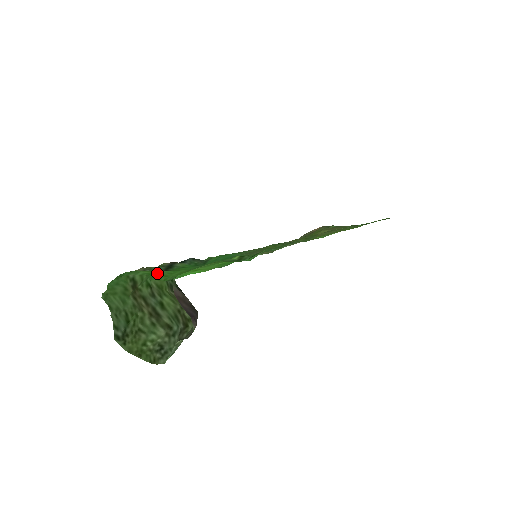
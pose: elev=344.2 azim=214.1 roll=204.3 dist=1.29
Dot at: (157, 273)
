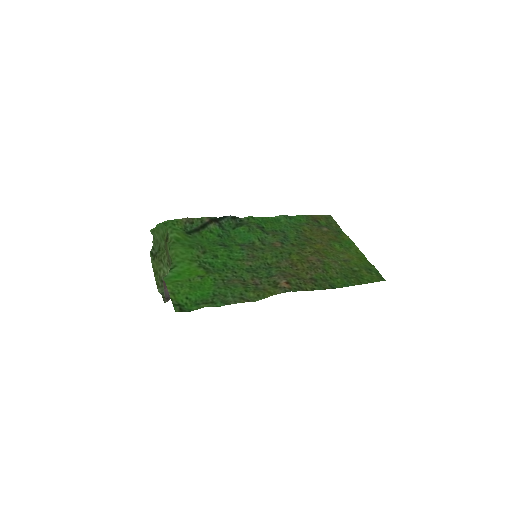
Dot at: (175, 248)
